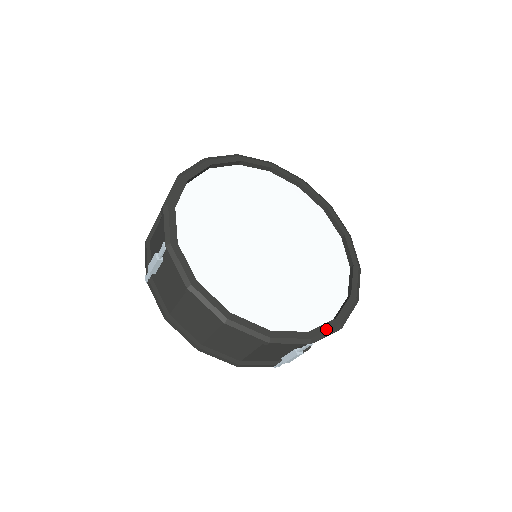
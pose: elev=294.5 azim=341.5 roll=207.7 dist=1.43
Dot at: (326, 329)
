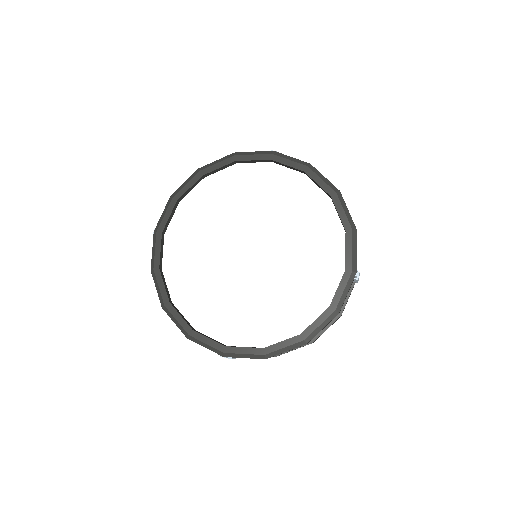
Dot at: (246, 352)
